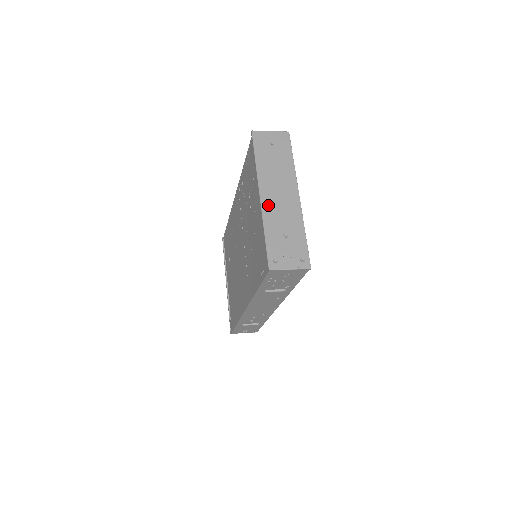
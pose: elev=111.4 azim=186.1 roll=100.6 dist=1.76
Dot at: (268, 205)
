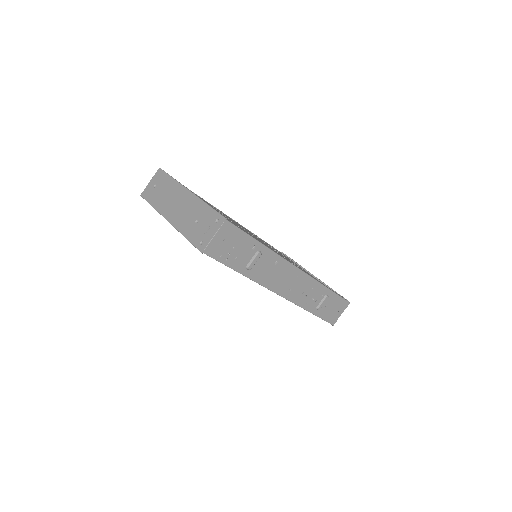
Dot at: (175, 219)
